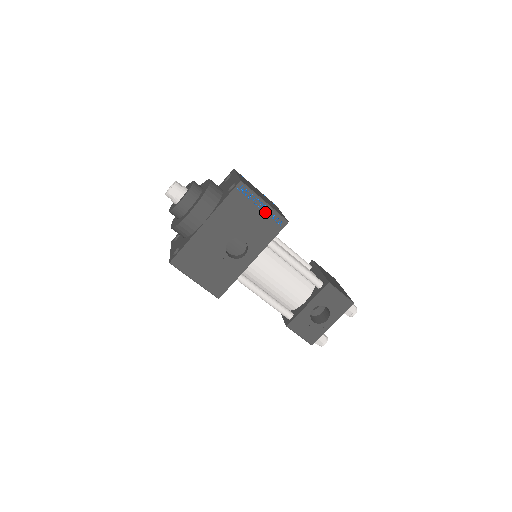
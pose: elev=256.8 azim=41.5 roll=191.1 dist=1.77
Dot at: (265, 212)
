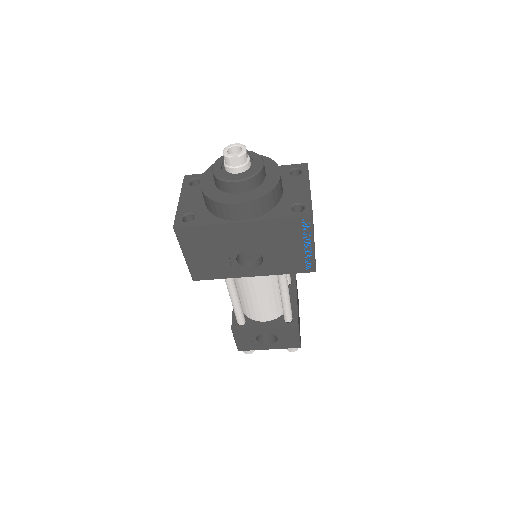
Dot at: (305, 250)
